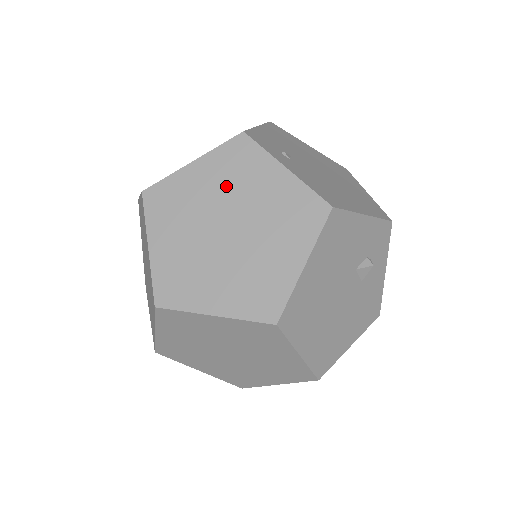
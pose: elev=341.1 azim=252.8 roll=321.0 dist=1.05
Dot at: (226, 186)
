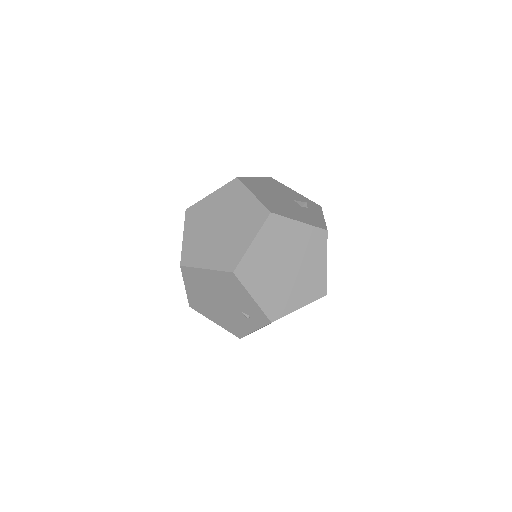
Dot at: occluded
